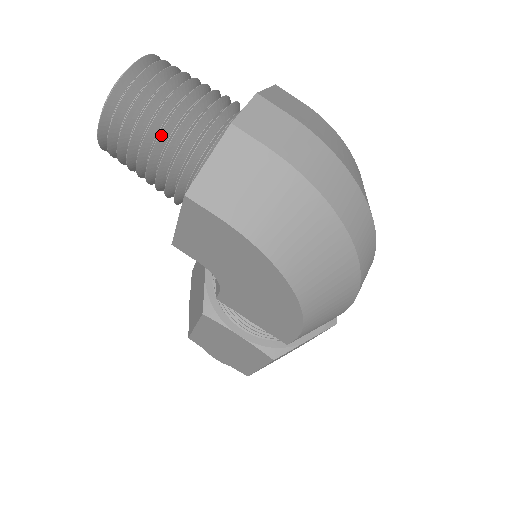
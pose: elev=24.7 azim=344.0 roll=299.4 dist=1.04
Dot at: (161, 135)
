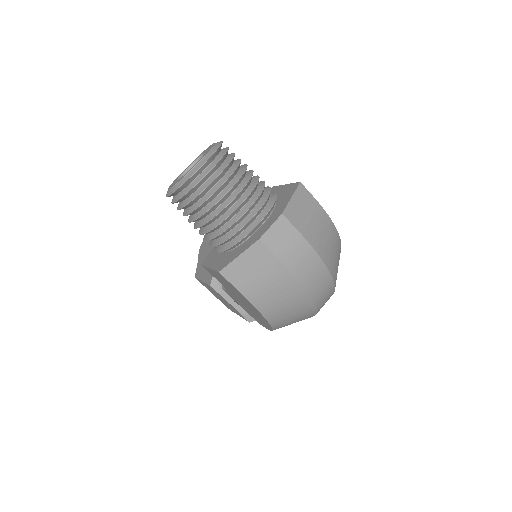
Dot at: (212, 220)
